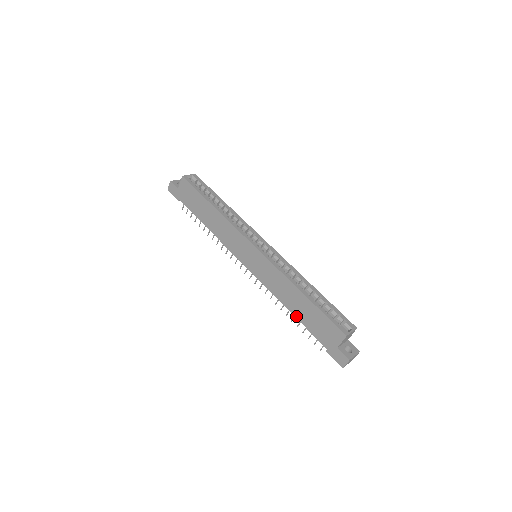
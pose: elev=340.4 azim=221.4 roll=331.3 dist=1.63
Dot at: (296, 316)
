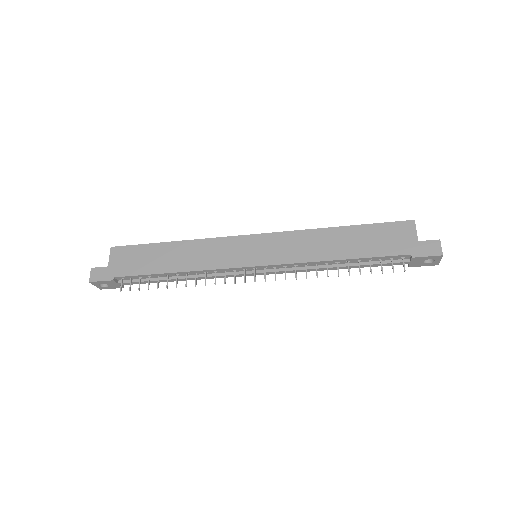
Dot at: (351, 257)
